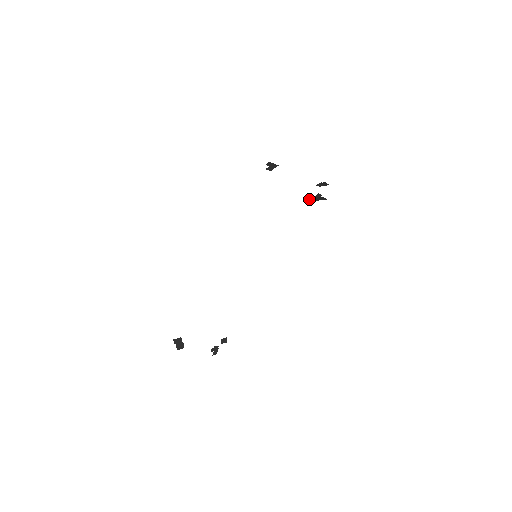
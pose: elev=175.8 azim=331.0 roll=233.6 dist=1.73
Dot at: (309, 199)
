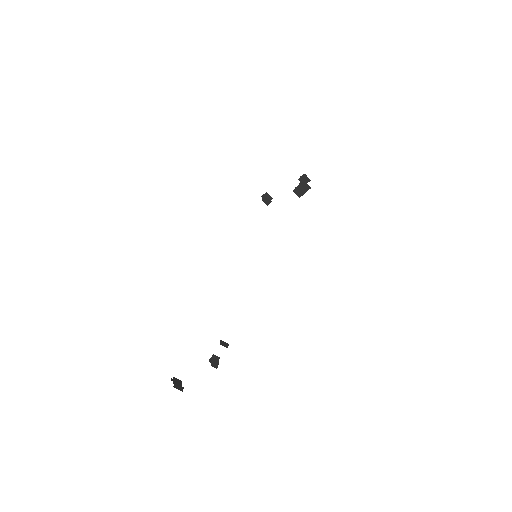
Dot at: (294, 190)
